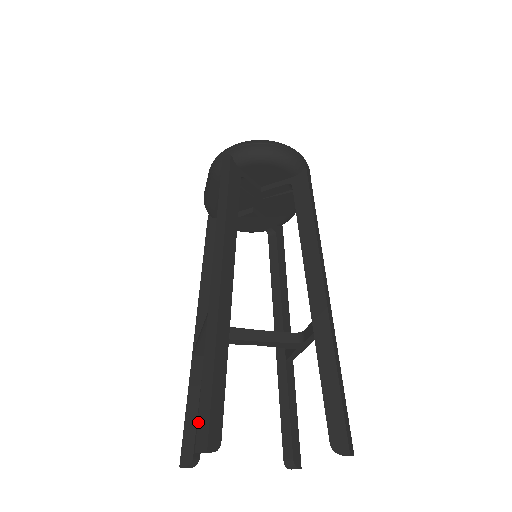
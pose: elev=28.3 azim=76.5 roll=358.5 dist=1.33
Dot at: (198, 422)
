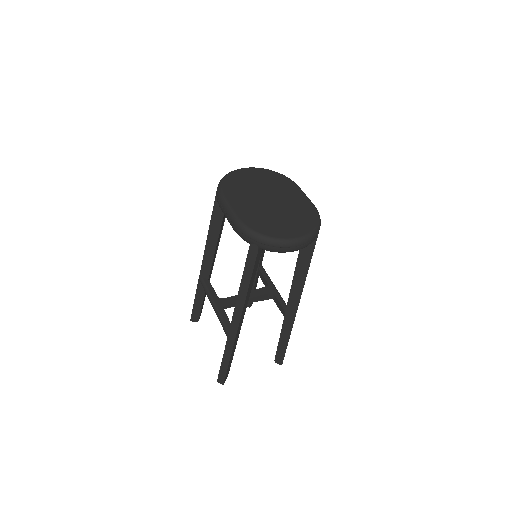
Dot at: (219, 375)
